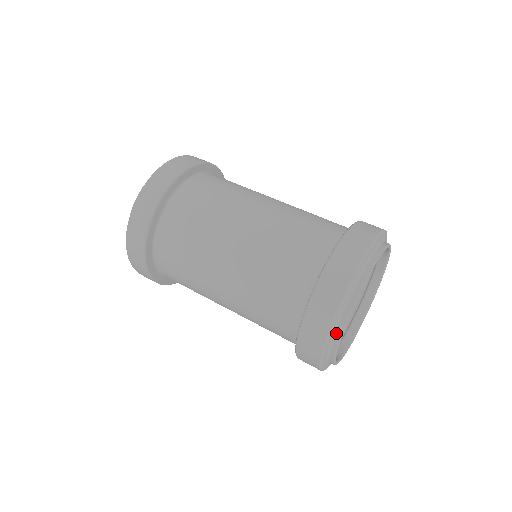
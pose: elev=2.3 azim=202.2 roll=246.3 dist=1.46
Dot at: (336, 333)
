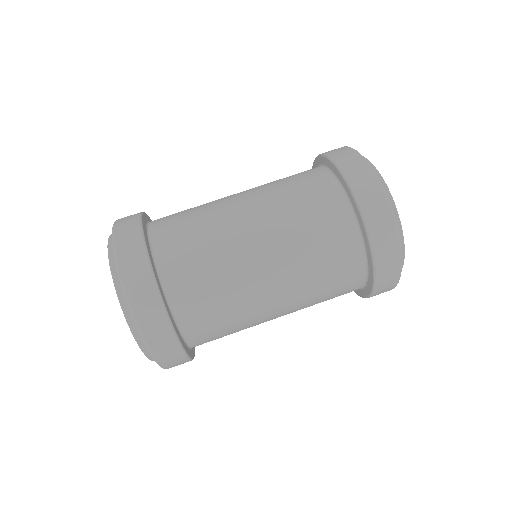
Dot at: occluded
